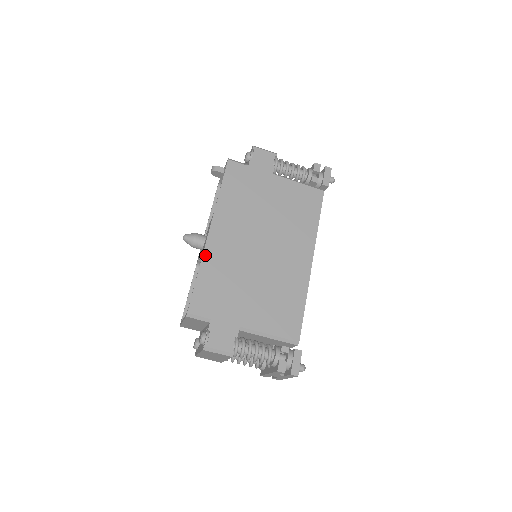
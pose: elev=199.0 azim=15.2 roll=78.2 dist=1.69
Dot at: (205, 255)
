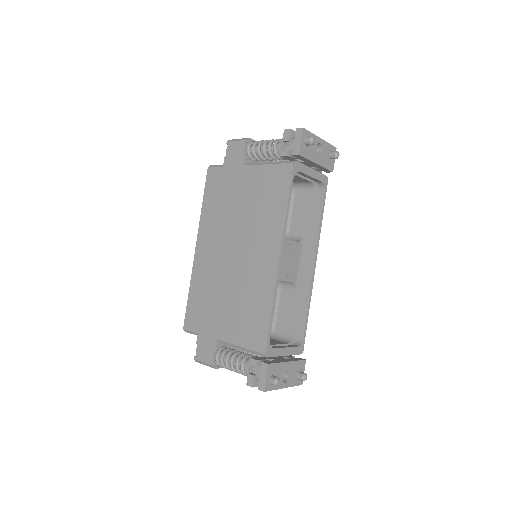
Dot at: (193, 273)
